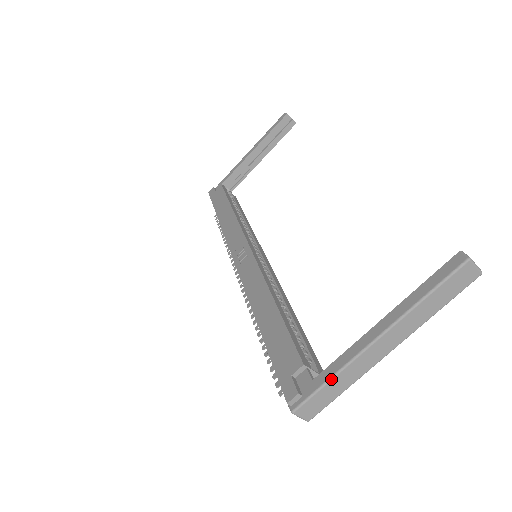
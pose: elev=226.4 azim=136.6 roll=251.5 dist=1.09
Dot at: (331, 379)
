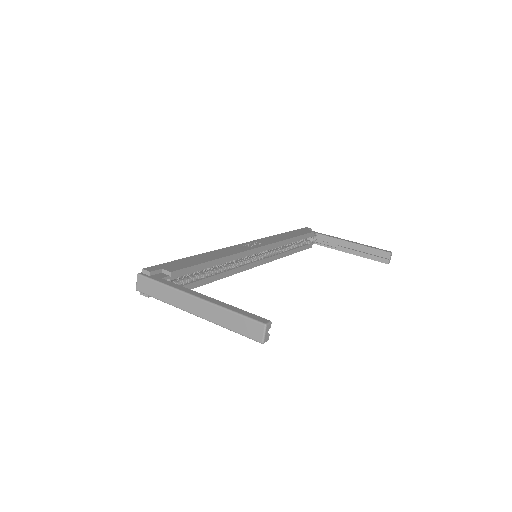
Dot at: (164, 284)
